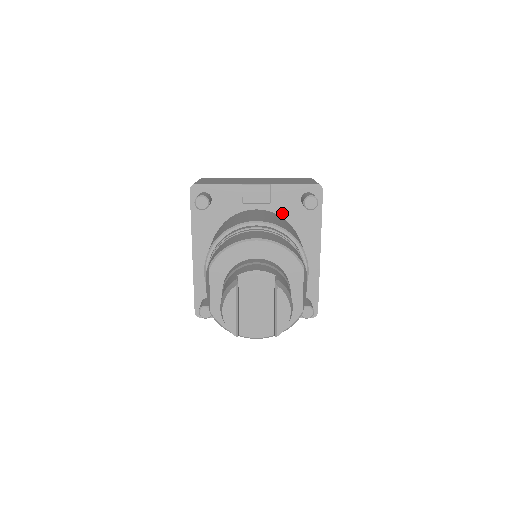
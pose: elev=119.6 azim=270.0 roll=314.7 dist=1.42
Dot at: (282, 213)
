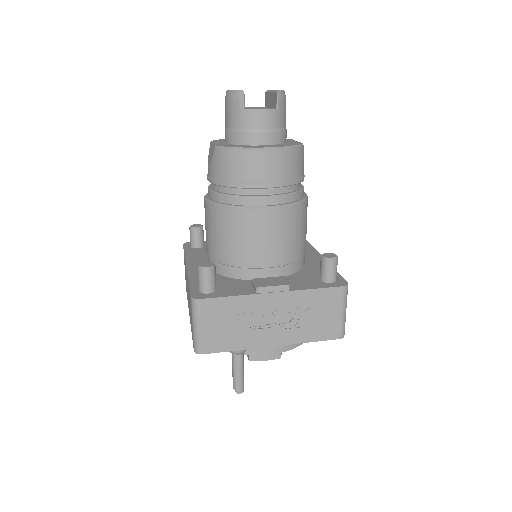
Dot at: occluded
